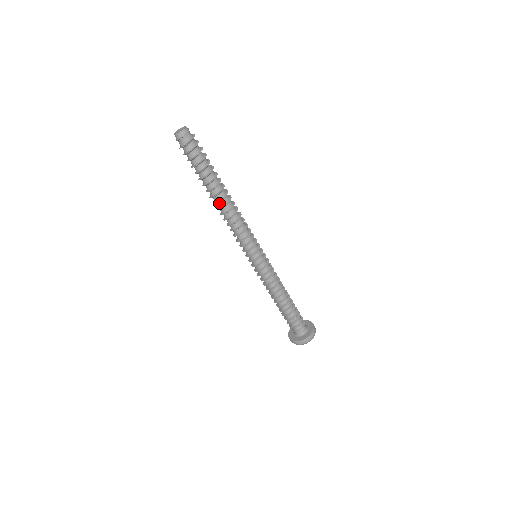
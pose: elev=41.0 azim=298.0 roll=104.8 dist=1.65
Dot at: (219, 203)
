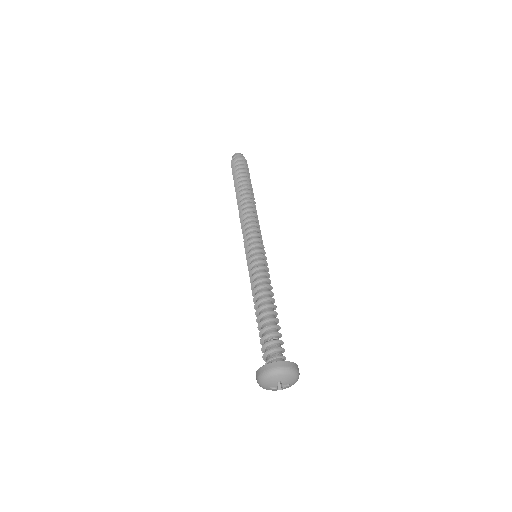
Dot at: (244, 198)
